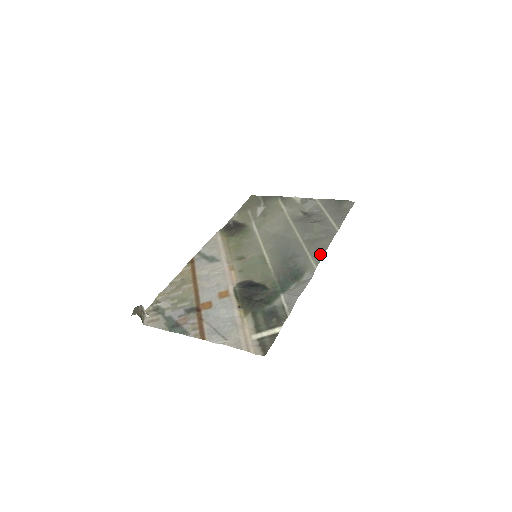
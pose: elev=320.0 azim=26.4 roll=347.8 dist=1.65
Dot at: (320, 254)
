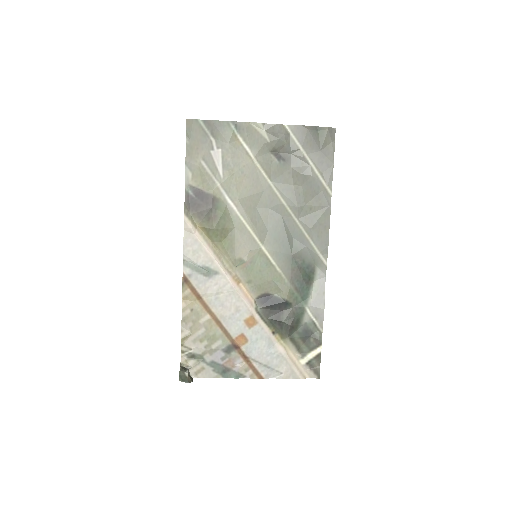
Dot at: (325, 243)
